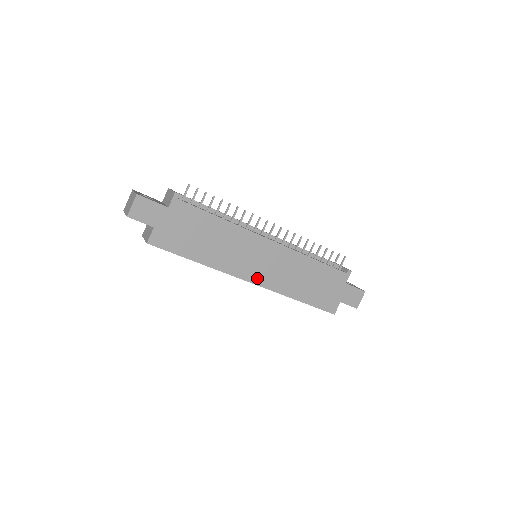
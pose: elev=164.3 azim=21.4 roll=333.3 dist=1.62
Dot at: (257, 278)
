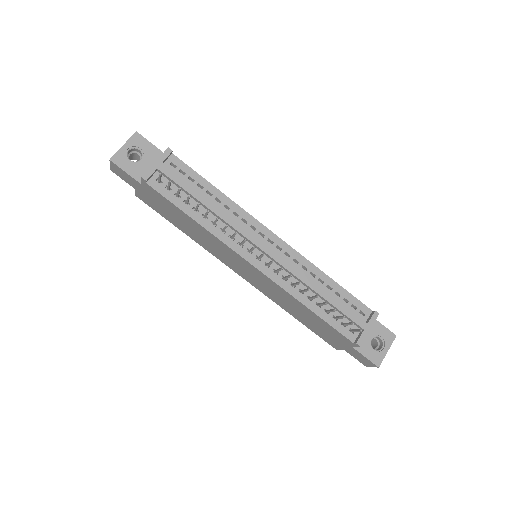
Dot at: (244, 276)
